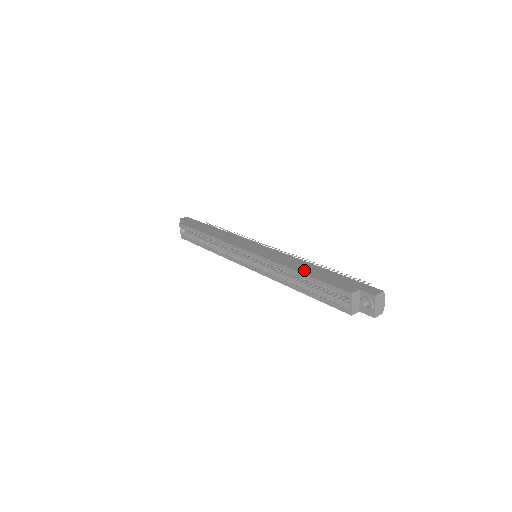
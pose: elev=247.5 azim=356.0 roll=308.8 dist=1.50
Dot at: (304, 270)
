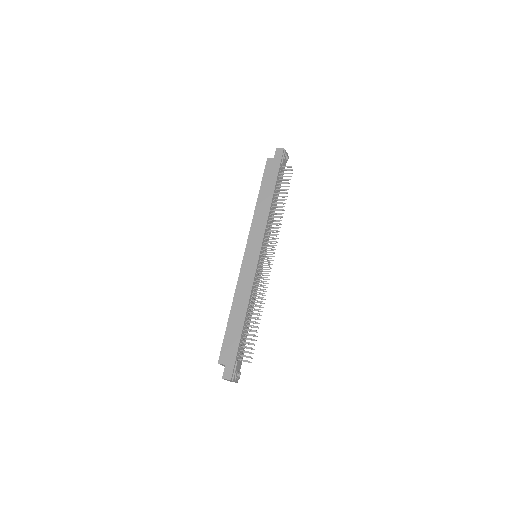
Dot at: (234, 314)
